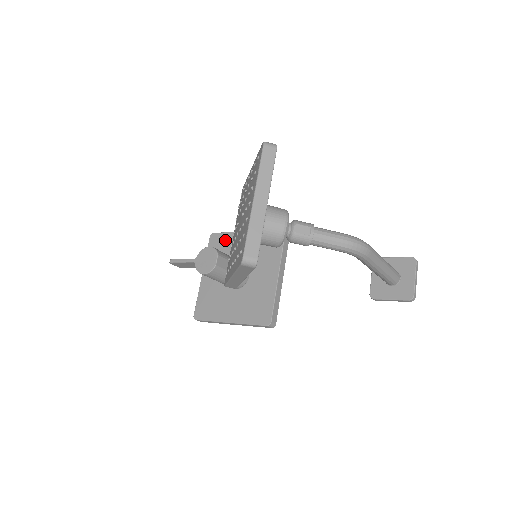
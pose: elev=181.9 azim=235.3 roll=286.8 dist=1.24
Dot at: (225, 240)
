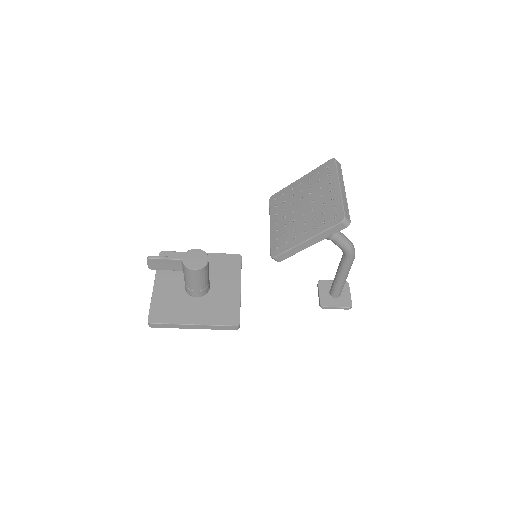
Dot at: occluded
